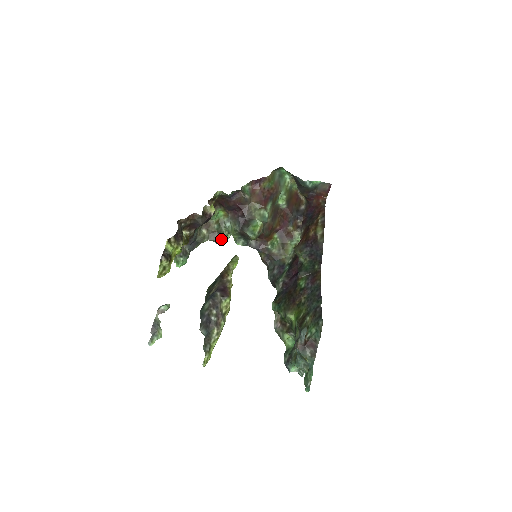
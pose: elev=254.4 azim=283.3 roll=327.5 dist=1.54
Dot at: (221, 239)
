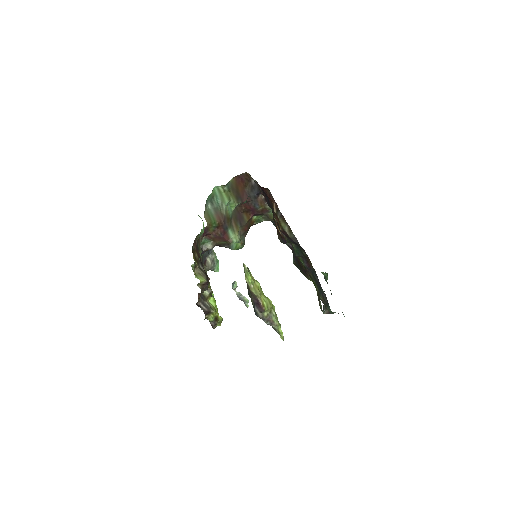
Dot at: occluded
